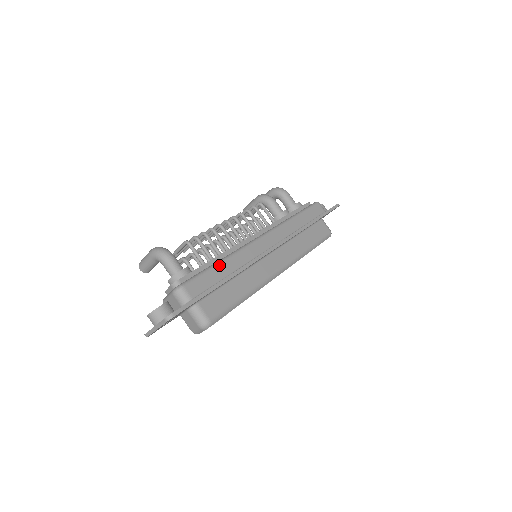
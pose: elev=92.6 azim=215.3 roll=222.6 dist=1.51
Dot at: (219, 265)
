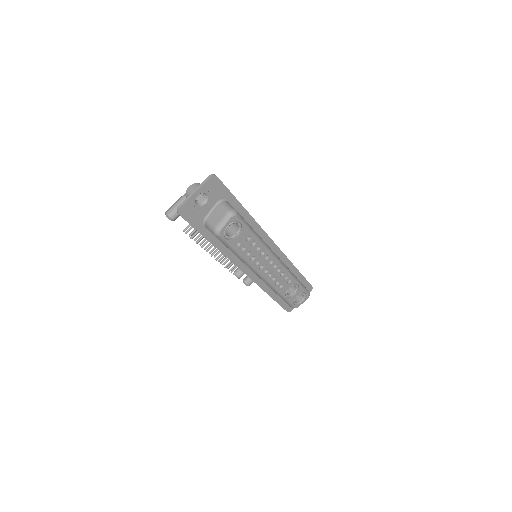
Dot at: occluded
